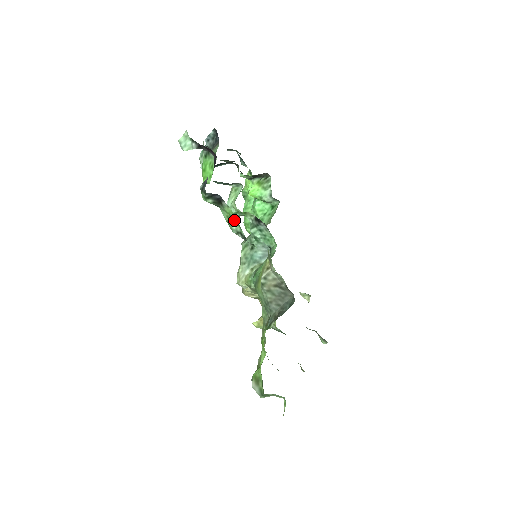
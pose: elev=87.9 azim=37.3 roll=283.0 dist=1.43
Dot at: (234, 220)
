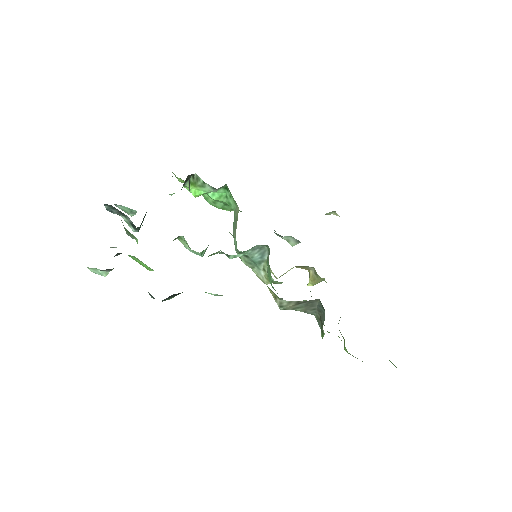
Dot at: occluded
